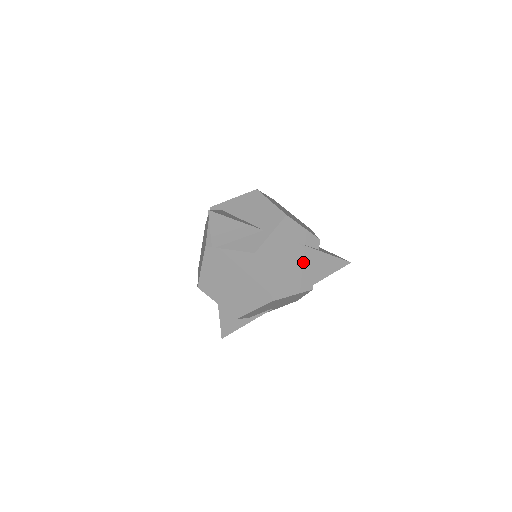
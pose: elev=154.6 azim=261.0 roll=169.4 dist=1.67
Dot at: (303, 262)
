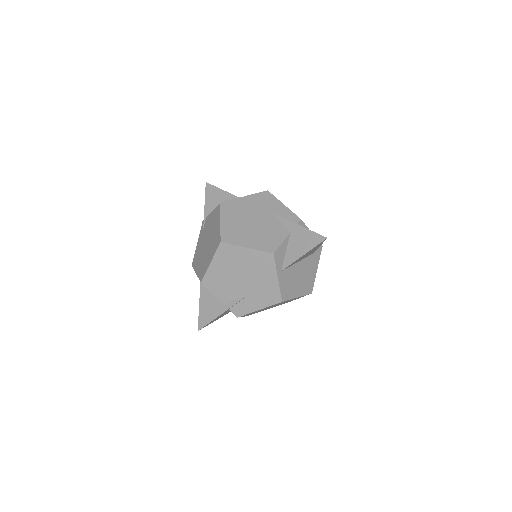
Dot at: (271, 228)
